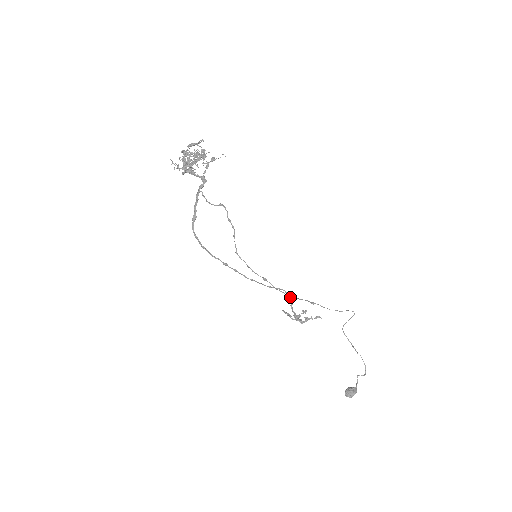
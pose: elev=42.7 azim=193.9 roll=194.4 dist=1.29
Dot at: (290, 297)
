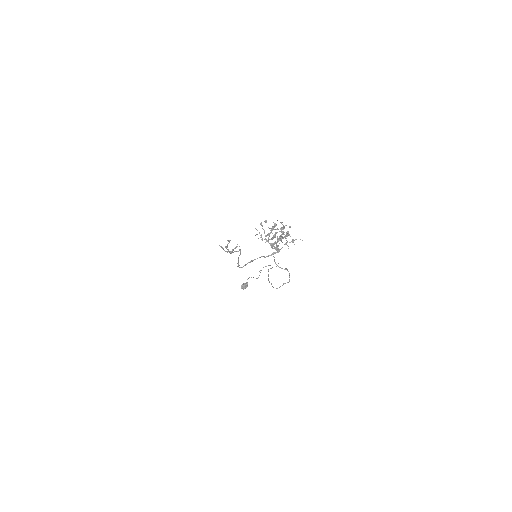
Dot at: occluded
